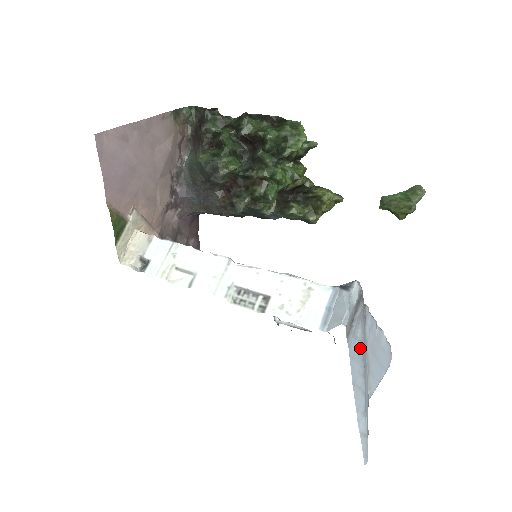
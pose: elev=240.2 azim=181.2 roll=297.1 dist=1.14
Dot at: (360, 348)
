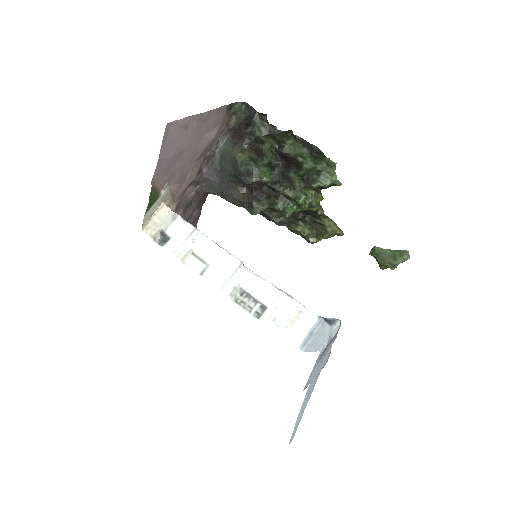
Dot at: (321, 367)
